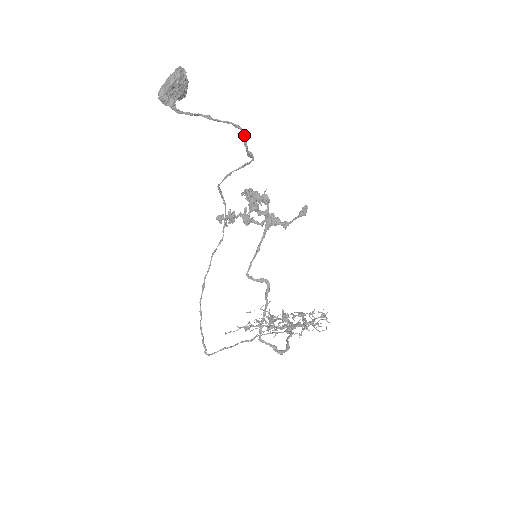
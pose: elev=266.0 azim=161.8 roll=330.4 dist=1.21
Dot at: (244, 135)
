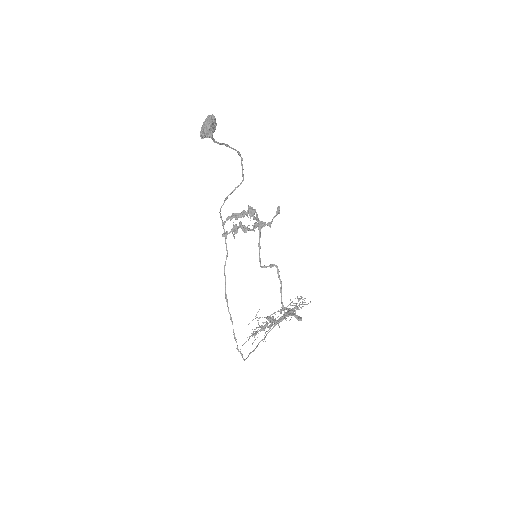
Dot at: (241, 160)
